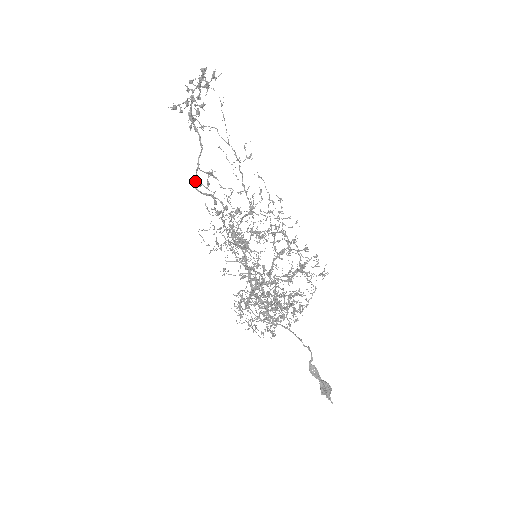
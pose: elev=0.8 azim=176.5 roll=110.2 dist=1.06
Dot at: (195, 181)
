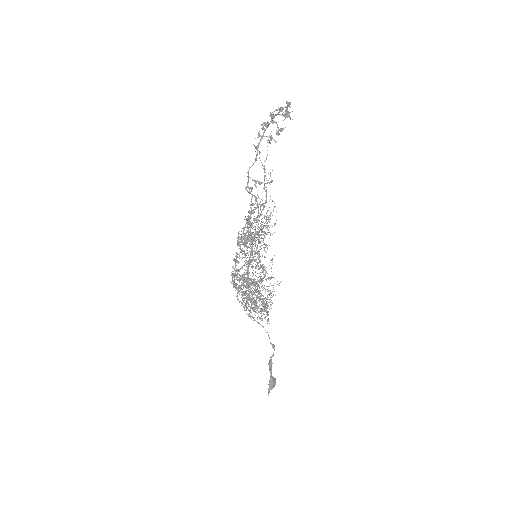
Dot at: (247, 183)
